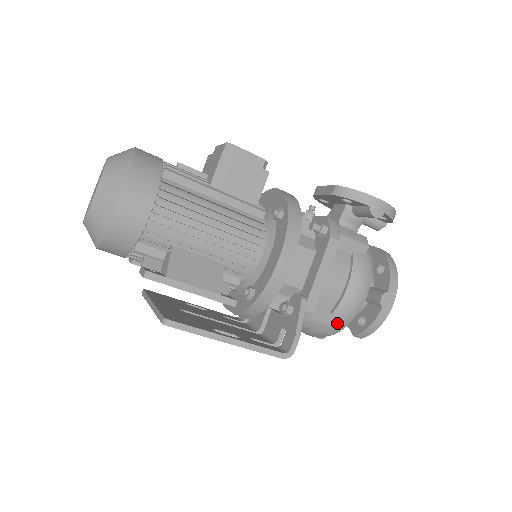
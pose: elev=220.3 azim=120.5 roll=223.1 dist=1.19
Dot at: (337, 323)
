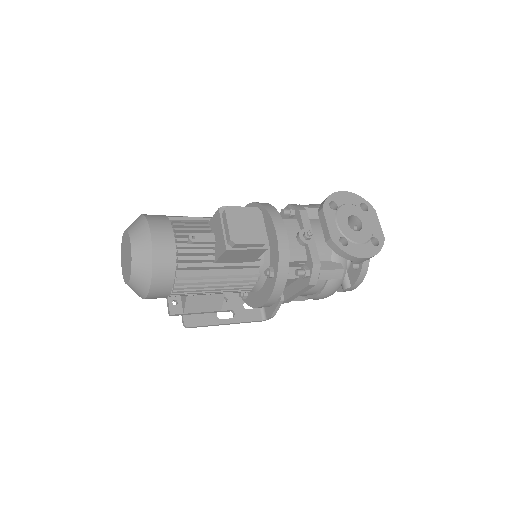
Dot at: (306, 298)
